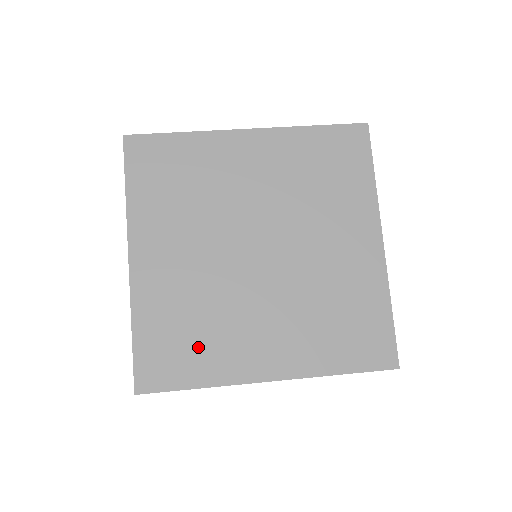
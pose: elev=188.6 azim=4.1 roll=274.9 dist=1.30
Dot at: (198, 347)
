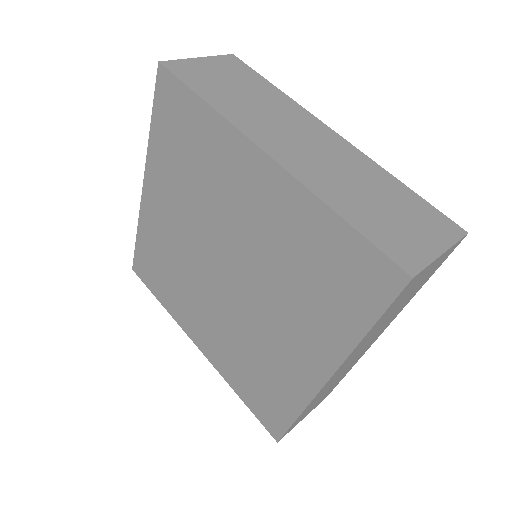
Dot at: (167, 284)
